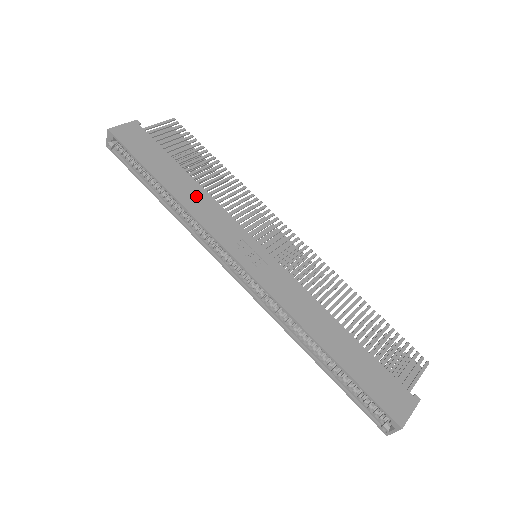
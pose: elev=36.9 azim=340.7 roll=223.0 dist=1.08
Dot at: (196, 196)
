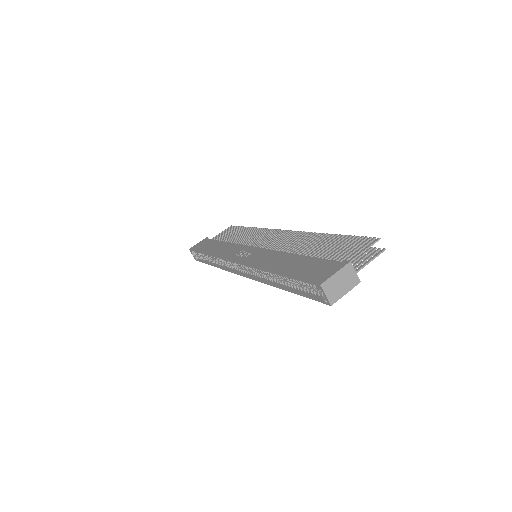
Dot at: (223, 248)
